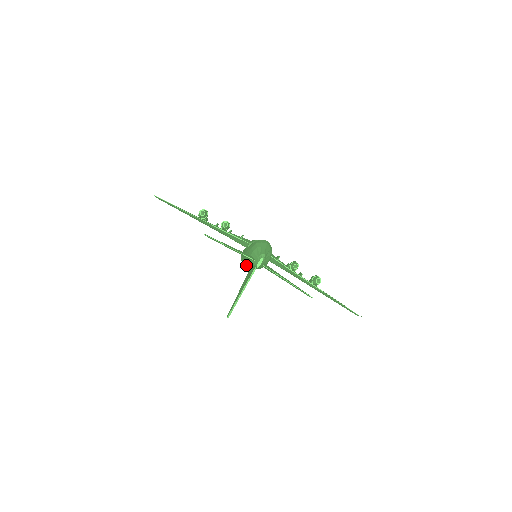
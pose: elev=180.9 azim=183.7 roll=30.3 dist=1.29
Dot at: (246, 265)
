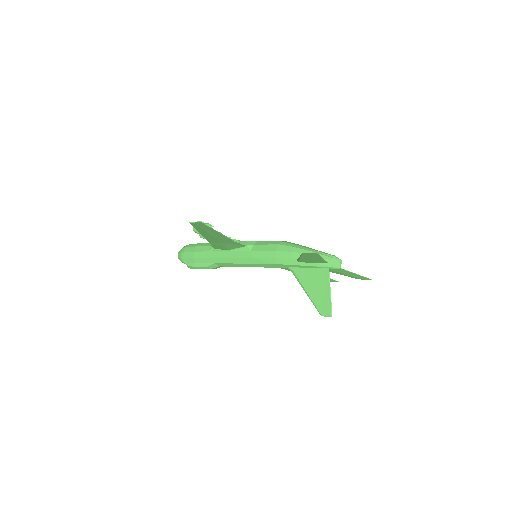
Dot at: (218, 266)
